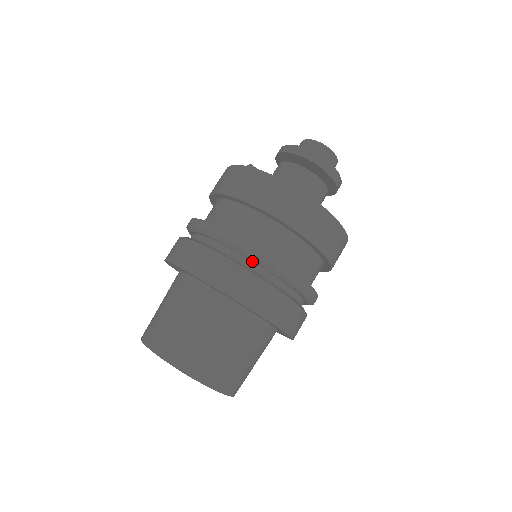
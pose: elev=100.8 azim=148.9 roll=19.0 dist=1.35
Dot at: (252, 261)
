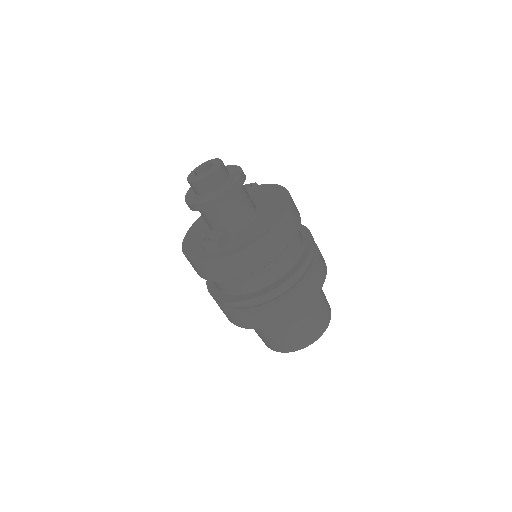
Dot at: occluded
